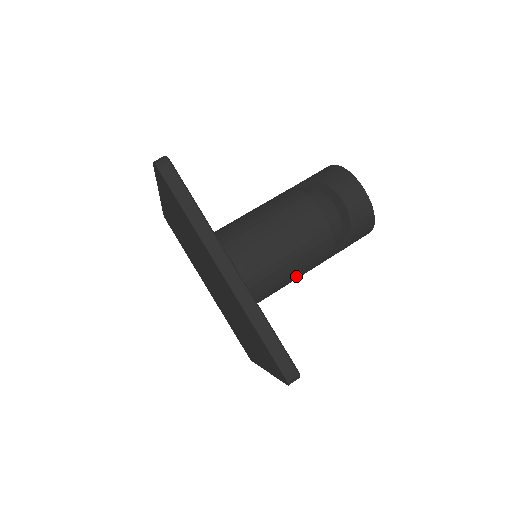
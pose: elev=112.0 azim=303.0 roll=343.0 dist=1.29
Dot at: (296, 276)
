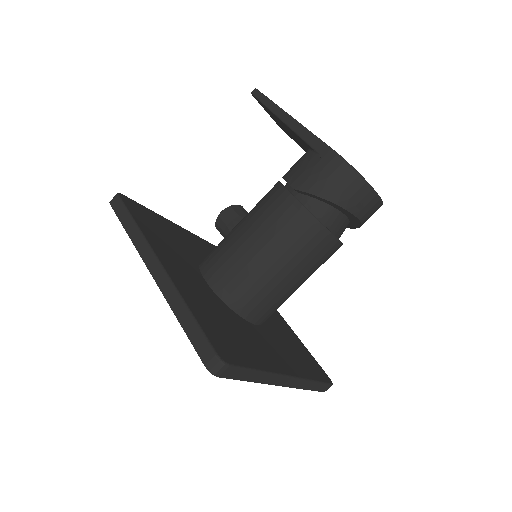
Dot at: occluded
